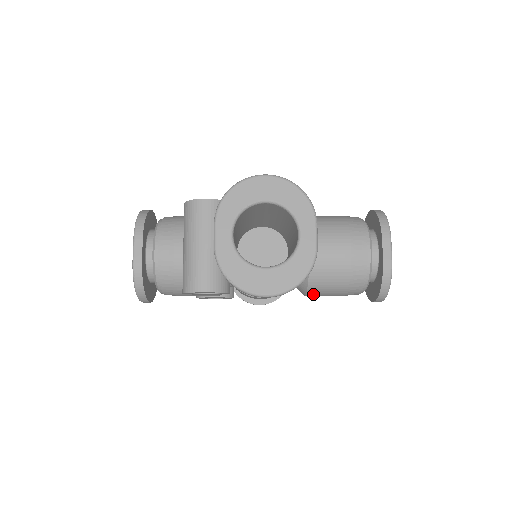
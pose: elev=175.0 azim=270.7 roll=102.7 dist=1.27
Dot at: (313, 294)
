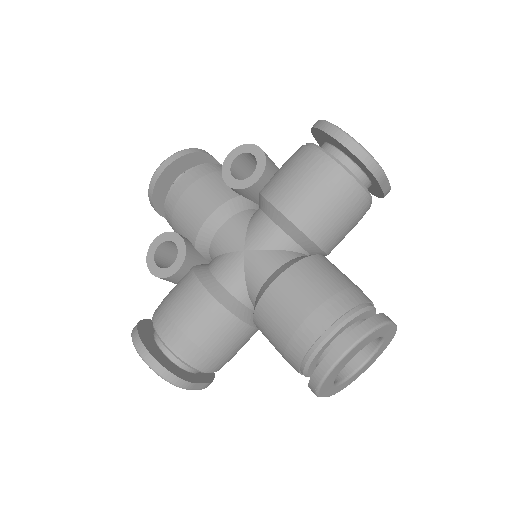
Dot at: occluded
